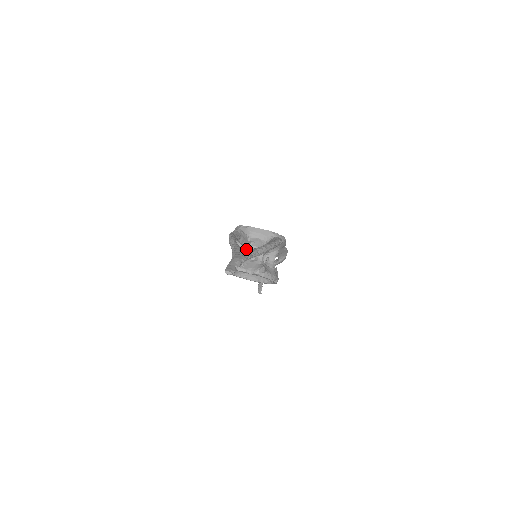
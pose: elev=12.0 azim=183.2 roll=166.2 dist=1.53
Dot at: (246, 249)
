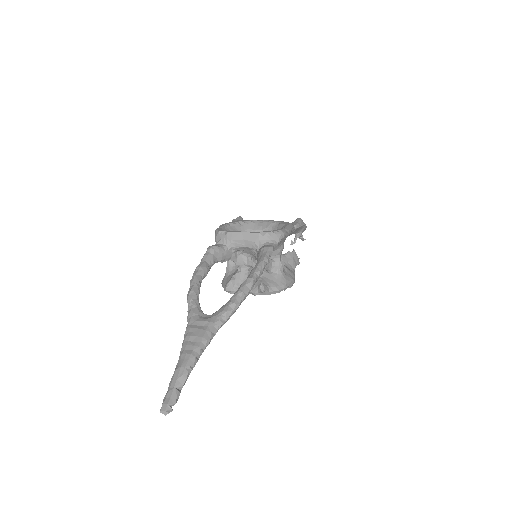
Dot at: (203, 323)
